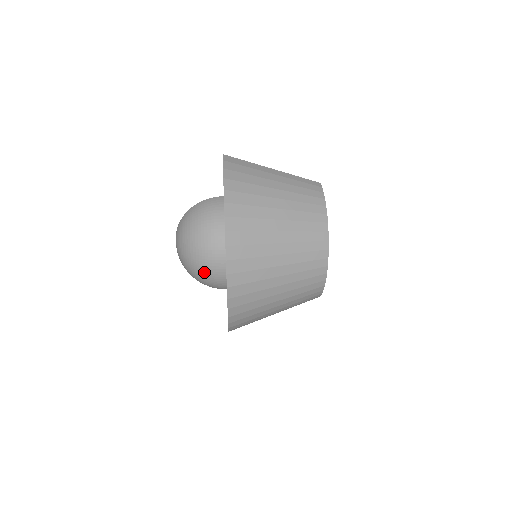
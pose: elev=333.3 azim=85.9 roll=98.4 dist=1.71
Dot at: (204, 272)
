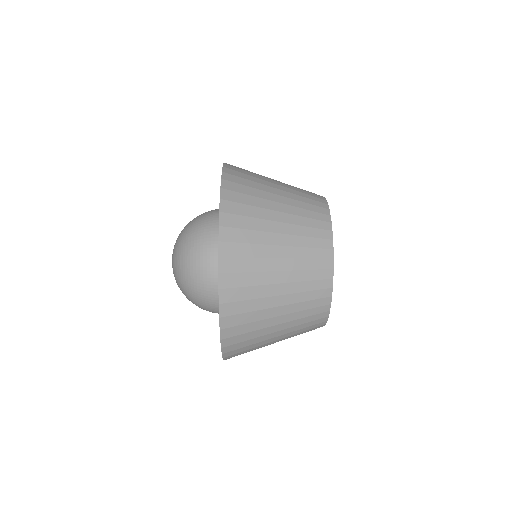
Dot at: (197, 260)
